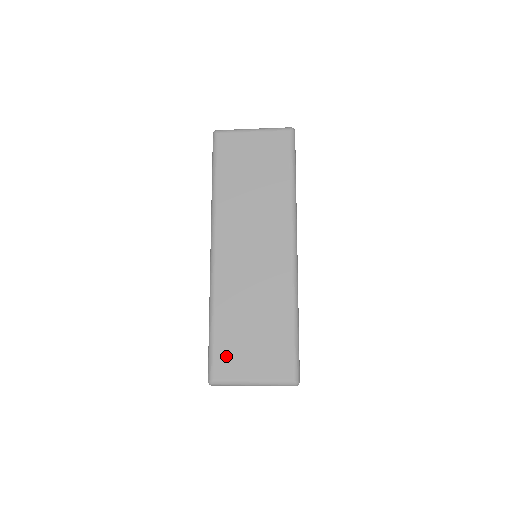
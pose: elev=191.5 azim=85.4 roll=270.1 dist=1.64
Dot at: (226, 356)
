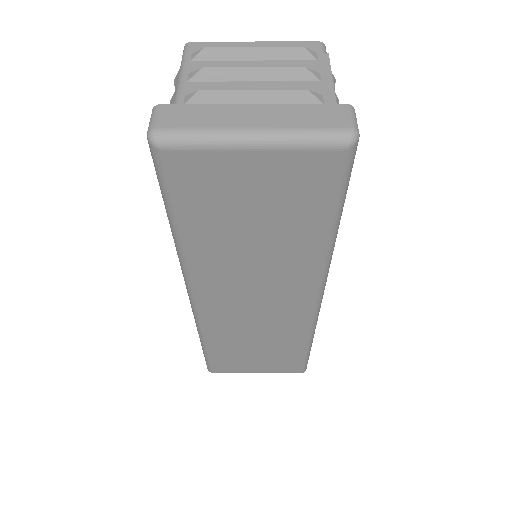
Dot at: (226, 364)
